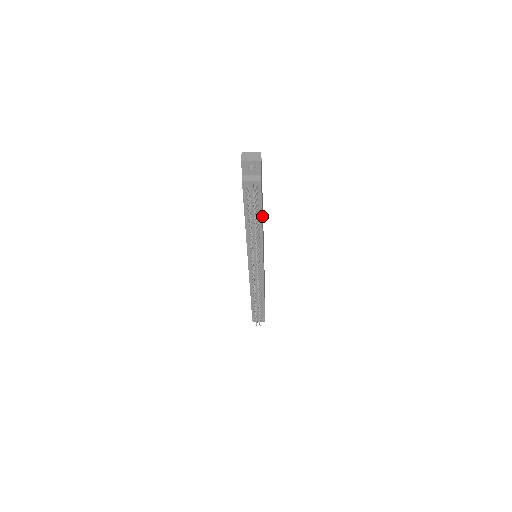
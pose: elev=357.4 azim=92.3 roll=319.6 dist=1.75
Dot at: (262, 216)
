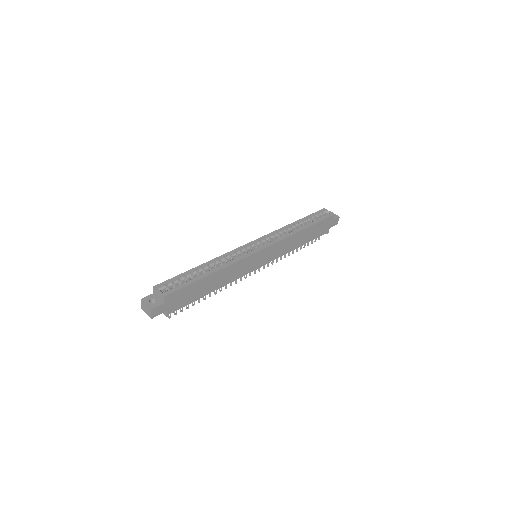
Dot at: (214, 285)
